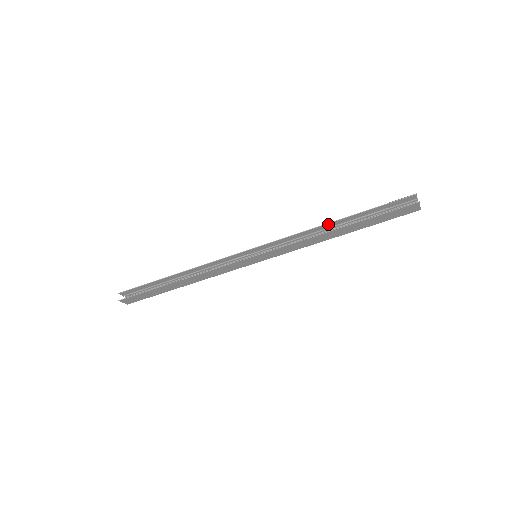
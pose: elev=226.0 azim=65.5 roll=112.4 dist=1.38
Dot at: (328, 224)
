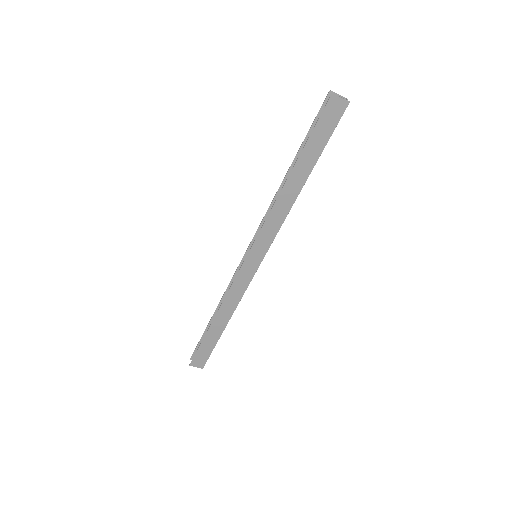
Dot at: (284, 181)
